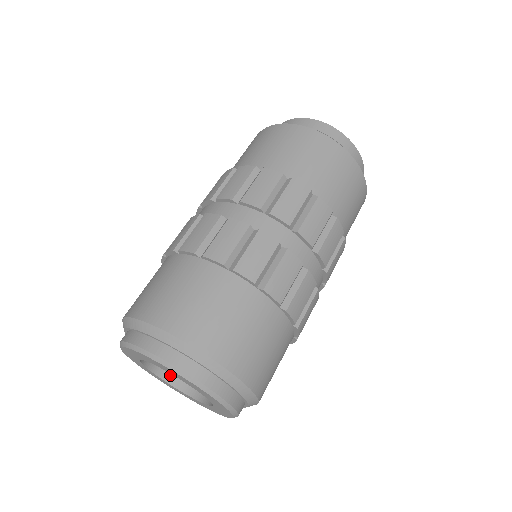
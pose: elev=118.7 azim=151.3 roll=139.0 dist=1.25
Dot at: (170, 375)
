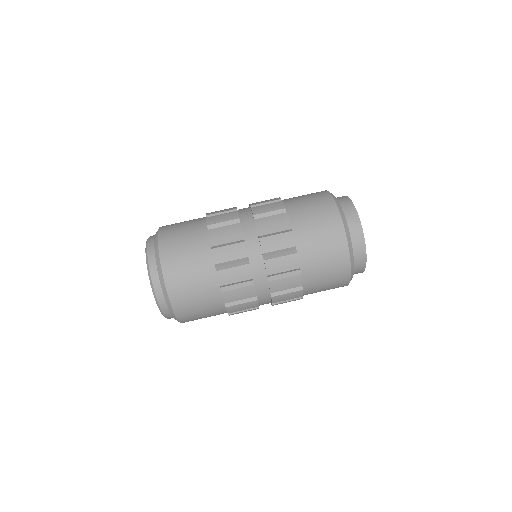
Dot at: occluded
